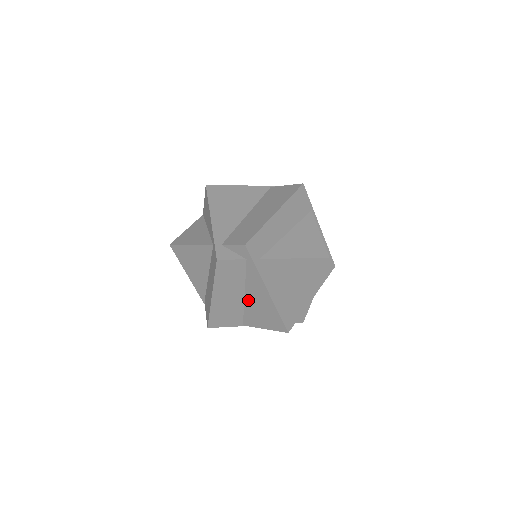
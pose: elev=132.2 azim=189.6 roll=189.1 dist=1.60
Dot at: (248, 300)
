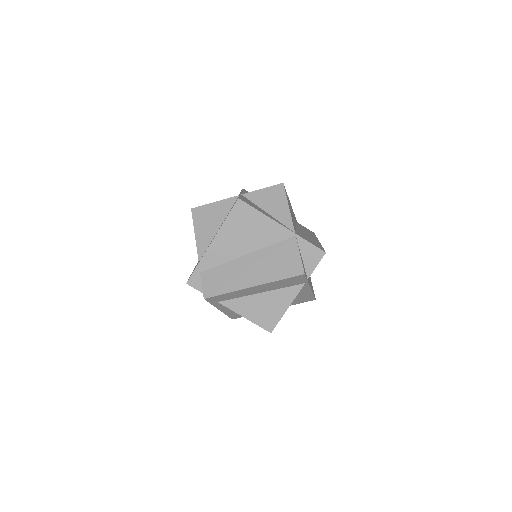
Dot at: occluded
